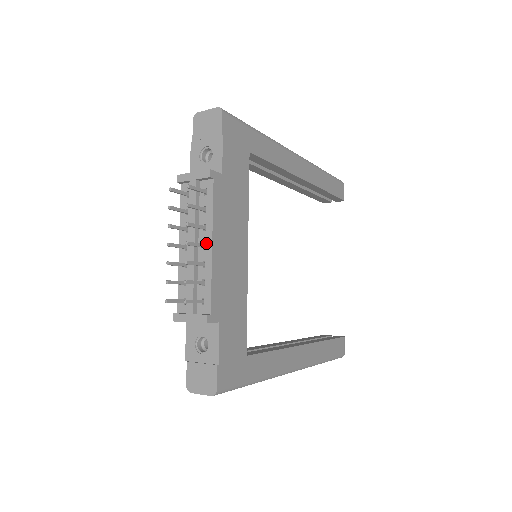
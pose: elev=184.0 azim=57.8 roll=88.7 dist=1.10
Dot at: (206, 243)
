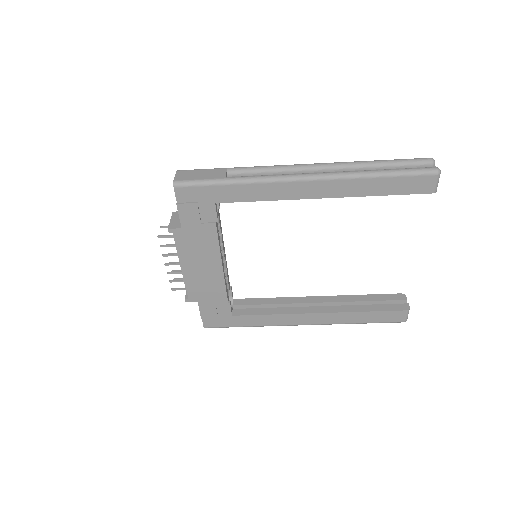
Dot at: (181, 263)
